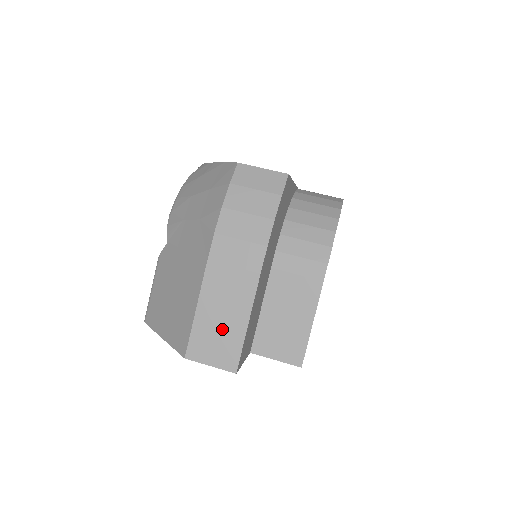
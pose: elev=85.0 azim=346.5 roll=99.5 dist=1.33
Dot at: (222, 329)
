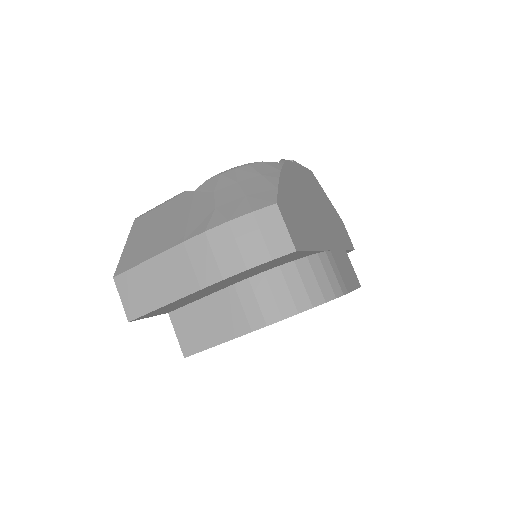
Dot at: (148, 290)
